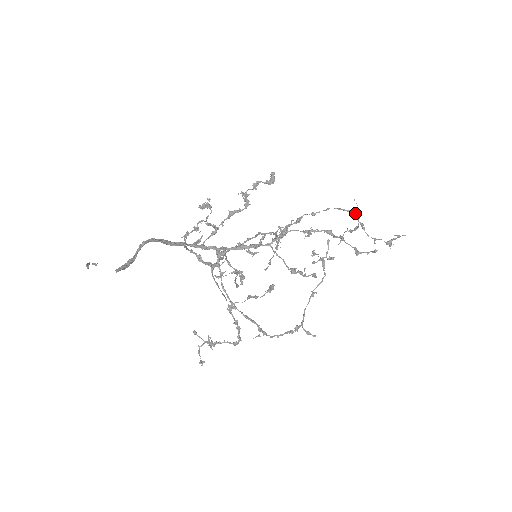
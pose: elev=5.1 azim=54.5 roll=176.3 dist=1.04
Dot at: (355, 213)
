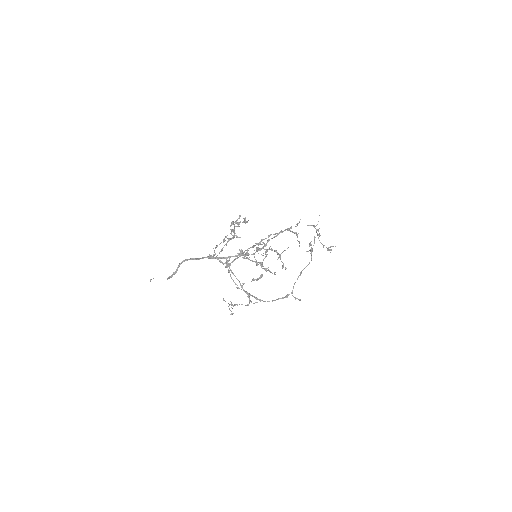
Dot at: occluded
